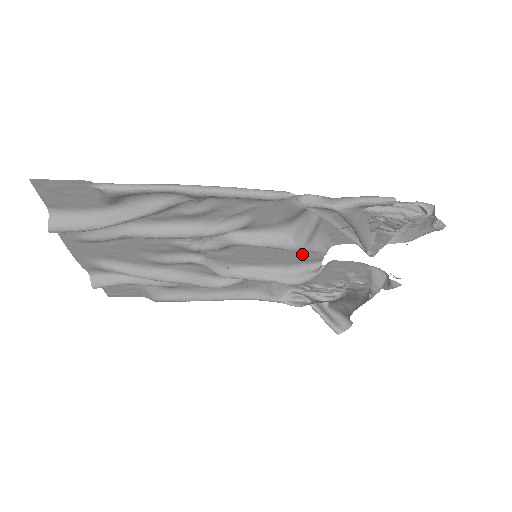
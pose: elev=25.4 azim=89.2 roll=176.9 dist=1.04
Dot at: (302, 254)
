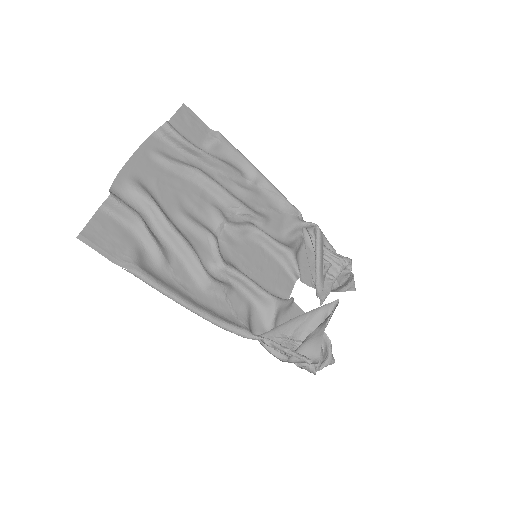
Dot at: (280, 280)
